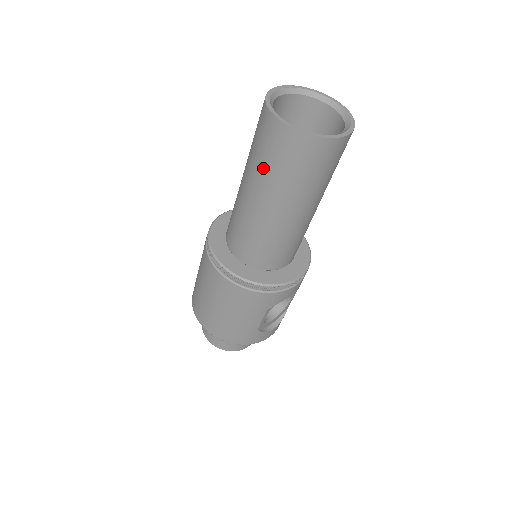
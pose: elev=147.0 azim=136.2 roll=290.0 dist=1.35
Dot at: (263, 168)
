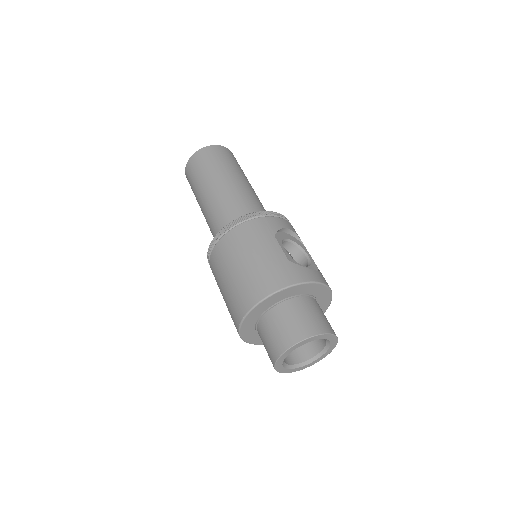
Dot at: (199, 179)
